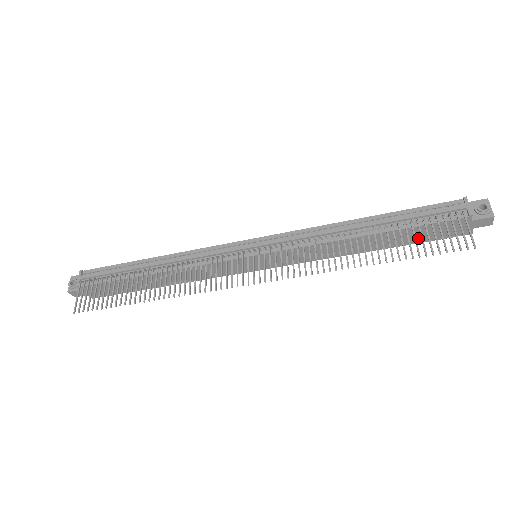
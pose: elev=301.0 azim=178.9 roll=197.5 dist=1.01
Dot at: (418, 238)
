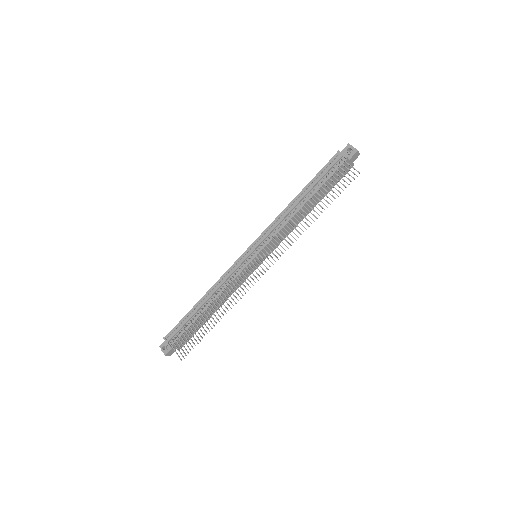
Dot at: (330, 186)
